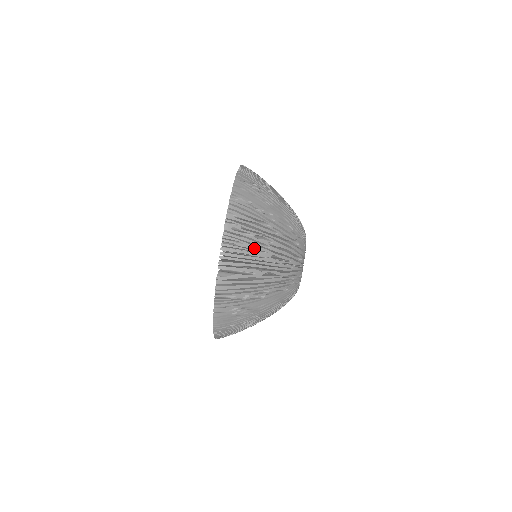
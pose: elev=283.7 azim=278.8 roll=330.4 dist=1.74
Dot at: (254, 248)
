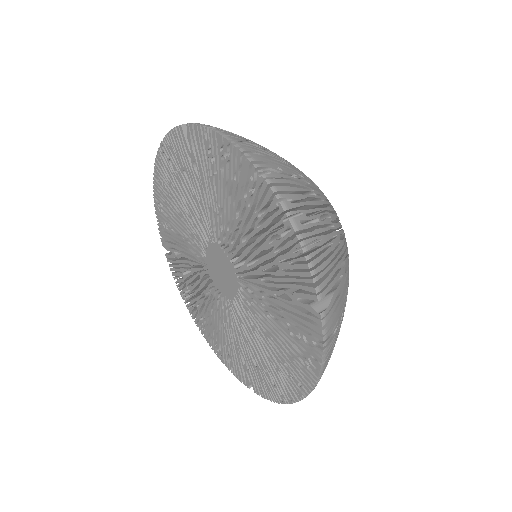
Dot at: (329, 238)
